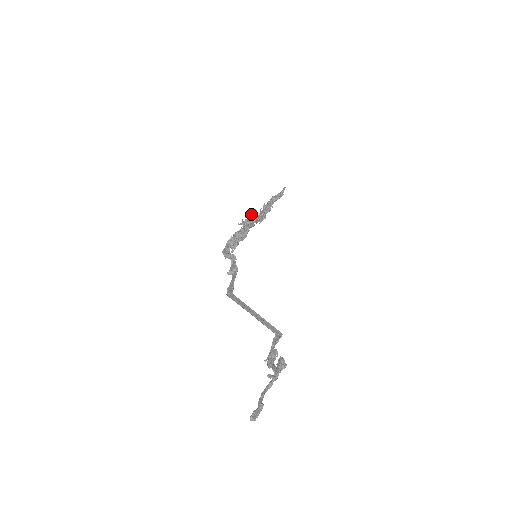
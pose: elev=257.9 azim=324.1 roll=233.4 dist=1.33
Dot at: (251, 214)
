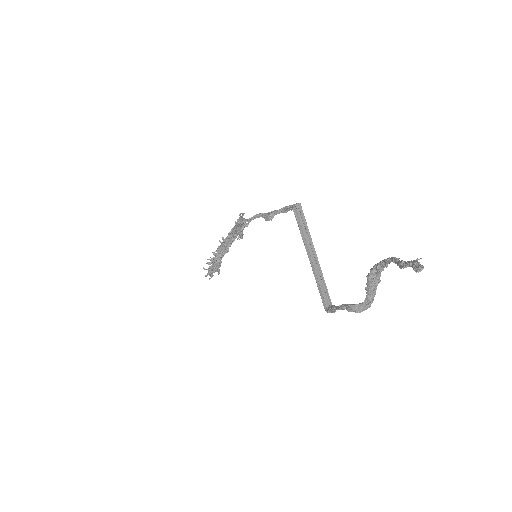
Dot at: occluded
